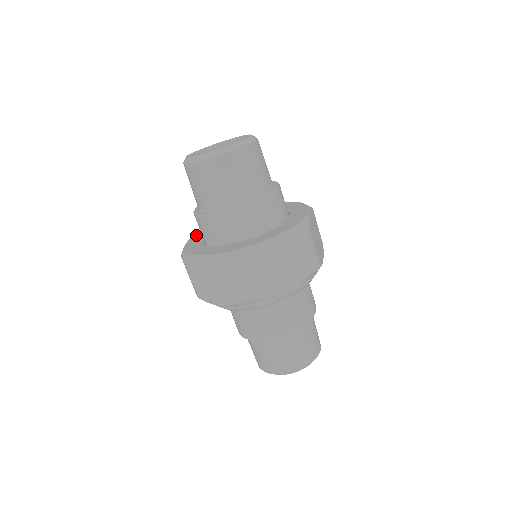
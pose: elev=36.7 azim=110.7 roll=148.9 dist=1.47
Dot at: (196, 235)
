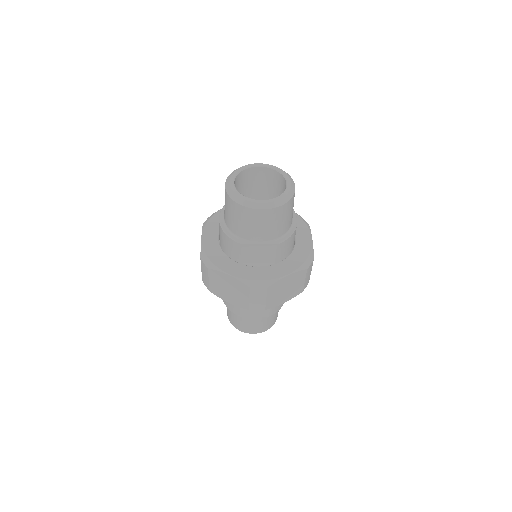
Dot at: (207, 230)
